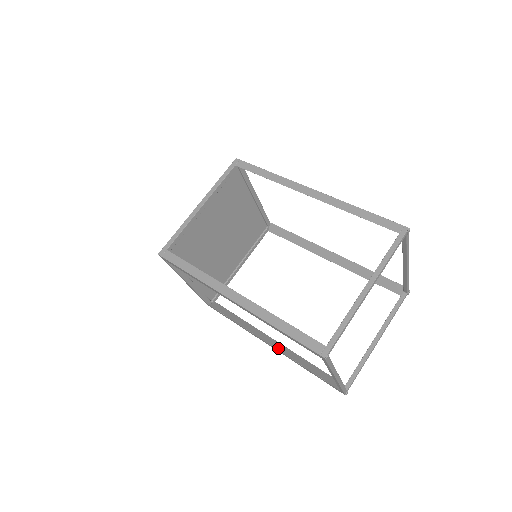
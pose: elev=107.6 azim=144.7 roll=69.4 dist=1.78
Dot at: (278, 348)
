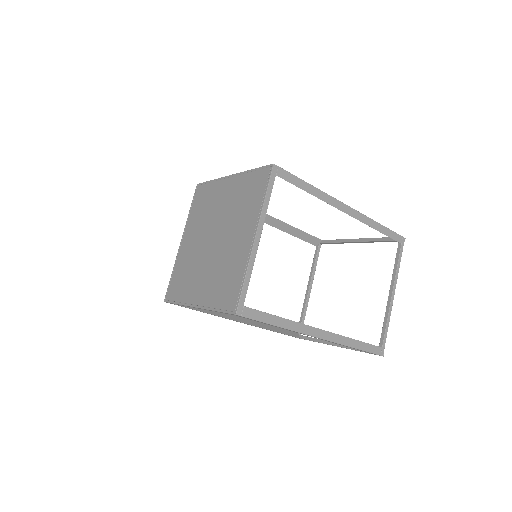
Dot at: (250, 323)
